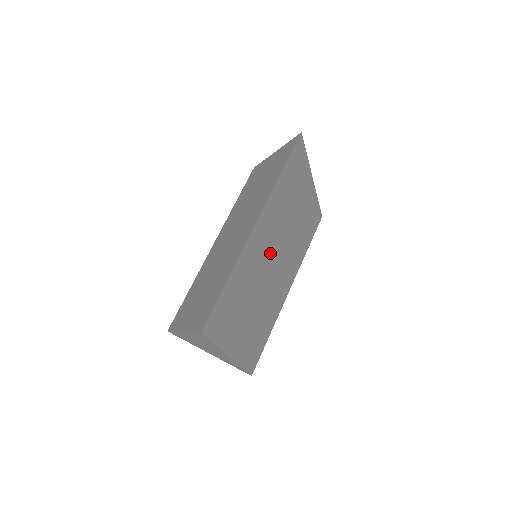
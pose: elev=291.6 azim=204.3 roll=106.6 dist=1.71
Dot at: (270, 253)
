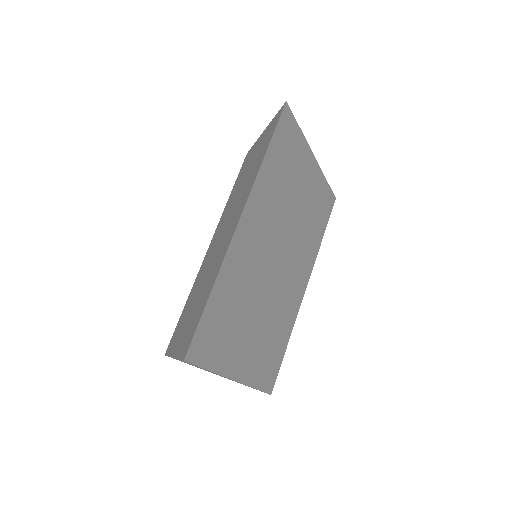
Dot at: (269, 251)
